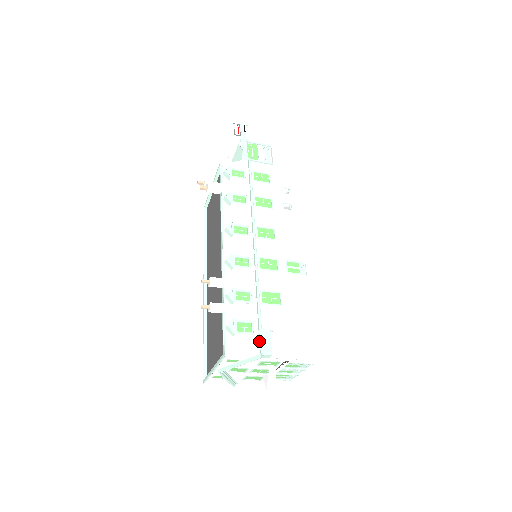
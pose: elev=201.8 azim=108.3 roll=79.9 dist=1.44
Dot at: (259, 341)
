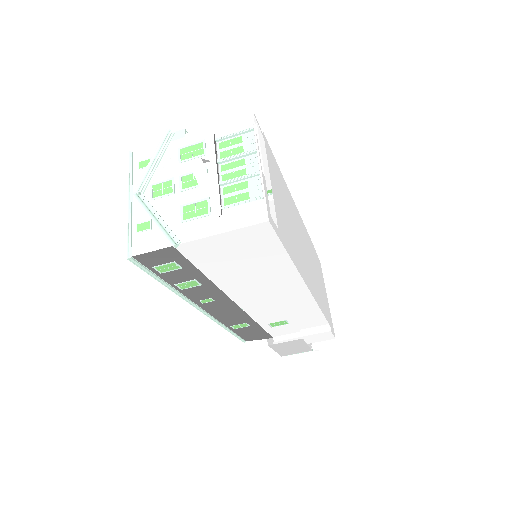
Dot at: occluded
